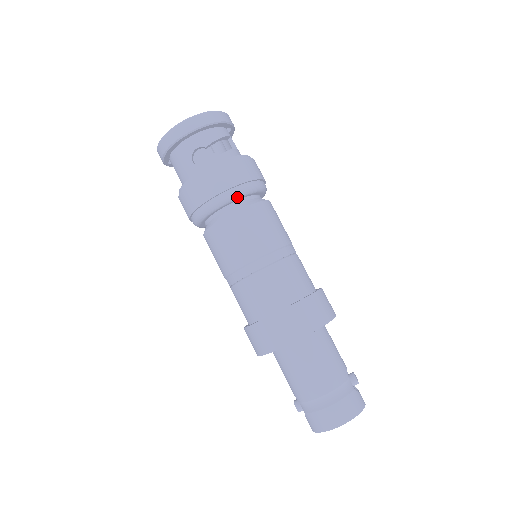
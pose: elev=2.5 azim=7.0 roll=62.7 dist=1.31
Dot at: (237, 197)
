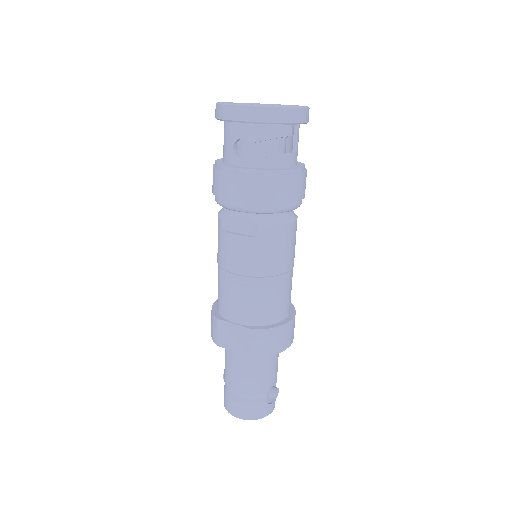
Dot at: (251, 212)
